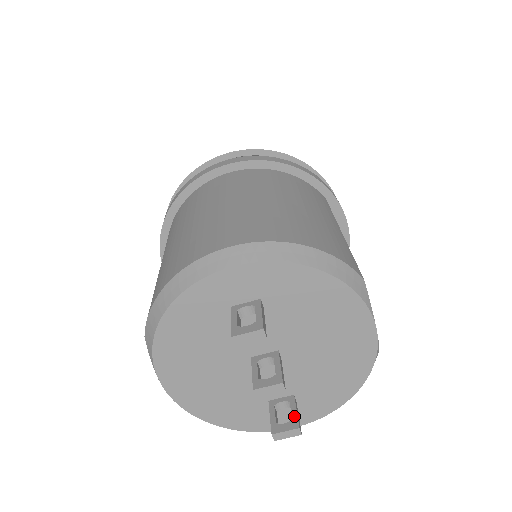
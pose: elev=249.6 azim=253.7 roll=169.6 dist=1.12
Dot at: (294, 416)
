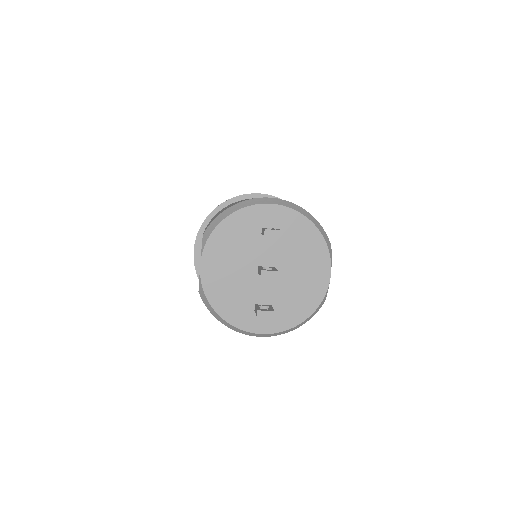
Dot at: (271, 309)
